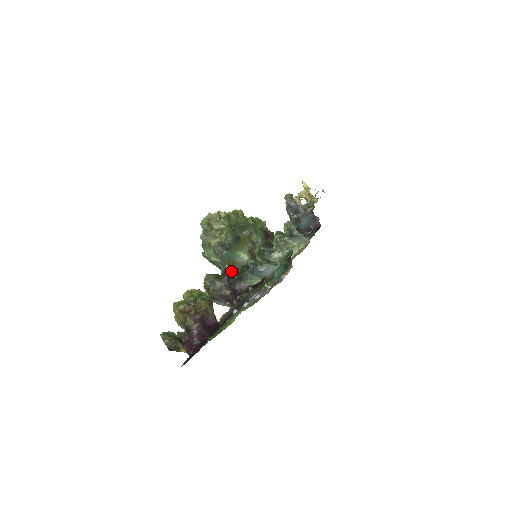
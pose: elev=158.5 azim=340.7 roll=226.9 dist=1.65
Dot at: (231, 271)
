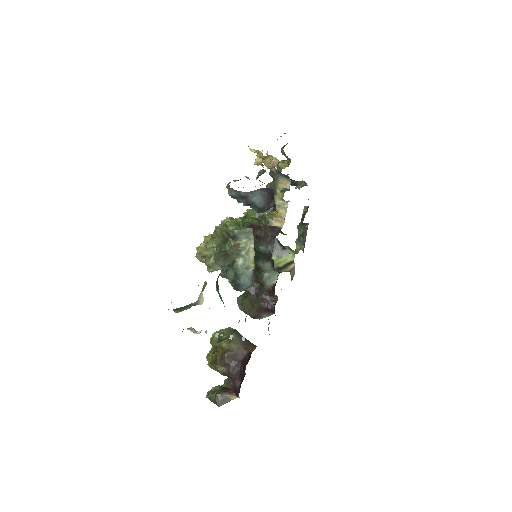
Dot at: occluded
